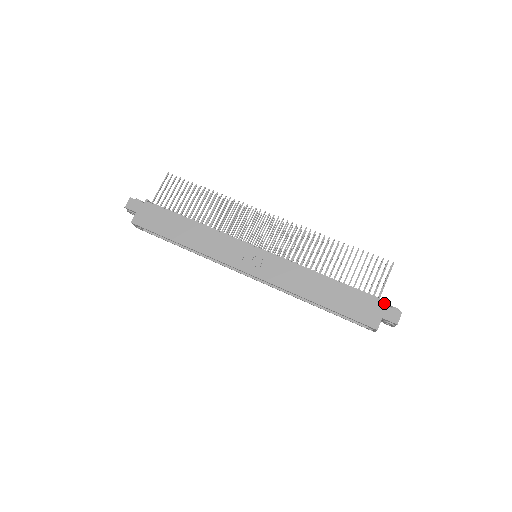
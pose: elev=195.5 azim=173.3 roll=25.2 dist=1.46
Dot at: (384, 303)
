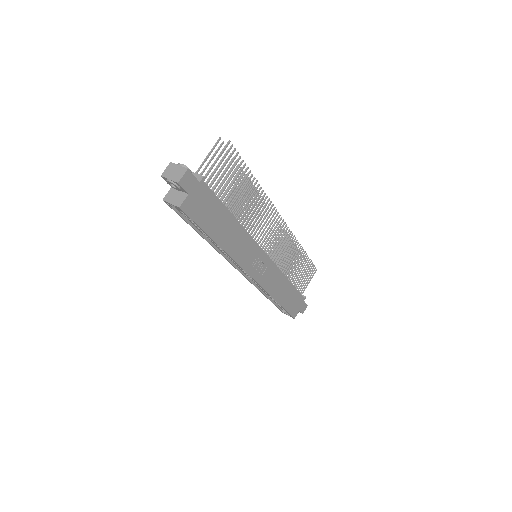
Dot at: occluded
